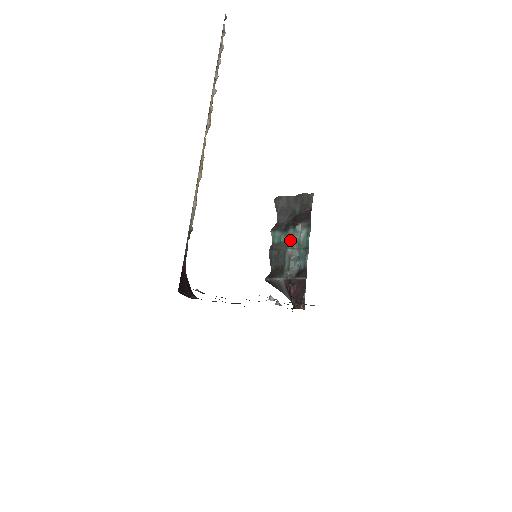
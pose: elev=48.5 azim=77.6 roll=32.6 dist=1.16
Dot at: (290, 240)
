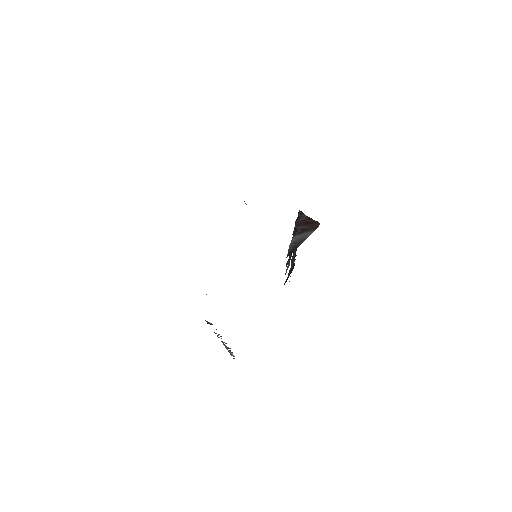
Dot at: occluded
